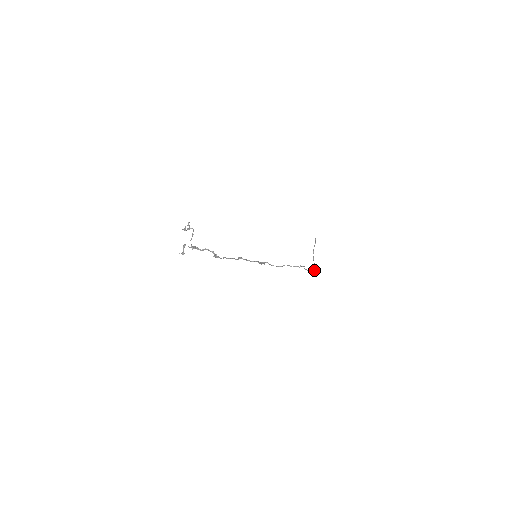
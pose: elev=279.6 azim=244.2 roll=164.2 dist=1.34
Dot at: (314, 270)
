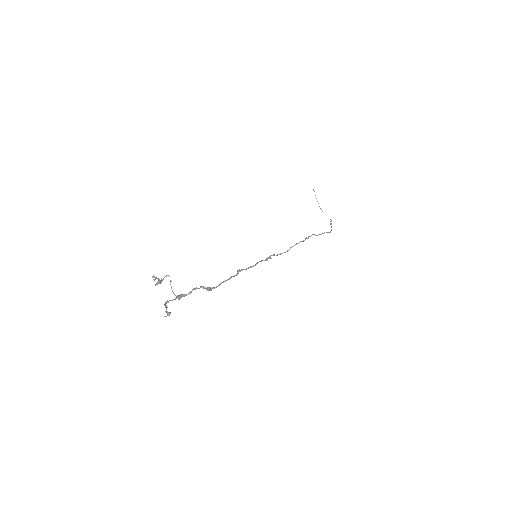
Dot at: occluded
